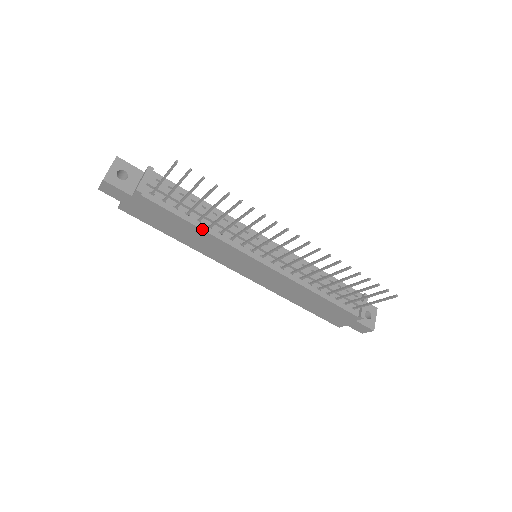
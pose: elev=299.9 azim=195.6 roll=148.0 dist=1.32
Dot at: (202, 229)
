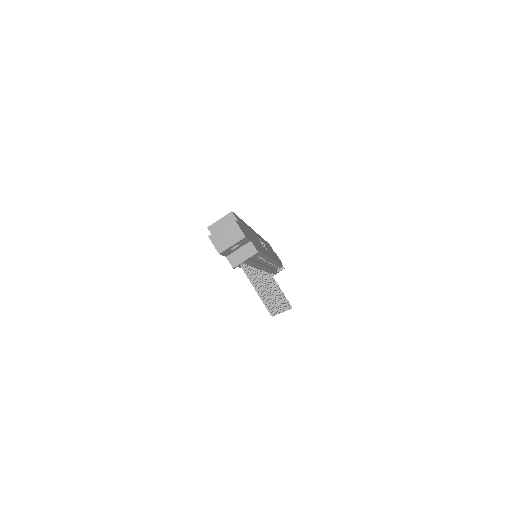
Dot at: occluded
